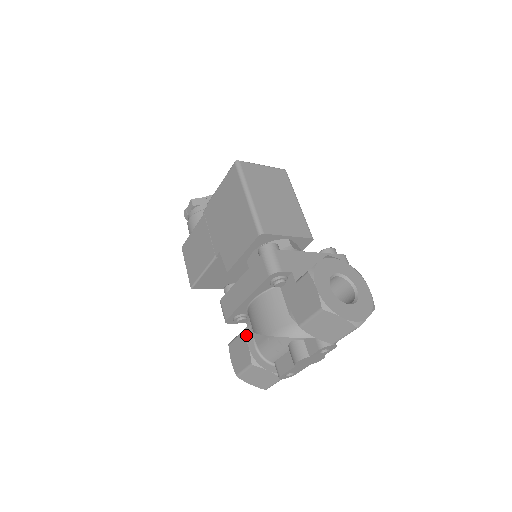
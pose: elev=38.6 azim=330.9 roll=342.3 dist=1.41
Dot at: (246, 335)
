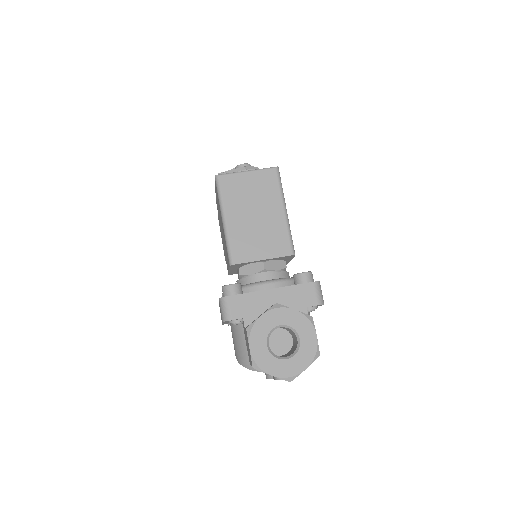
Dot at: occluded
